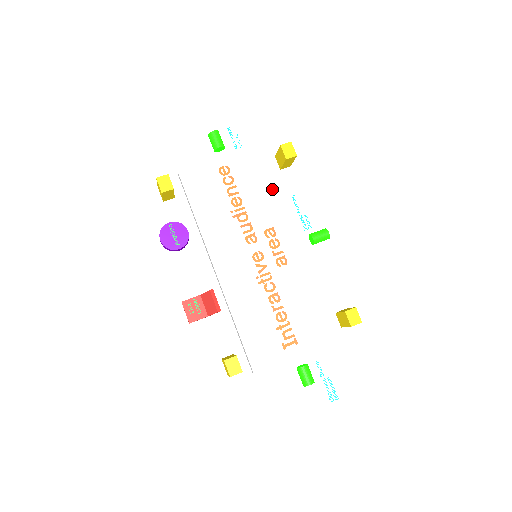
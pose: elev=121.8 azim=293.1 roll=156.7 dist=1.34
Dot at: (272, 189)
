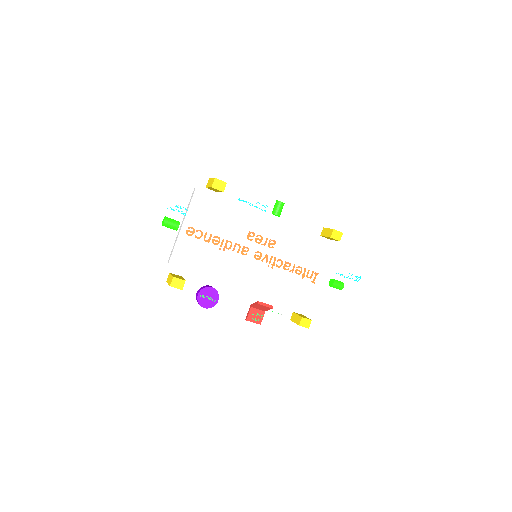
Dot at: (226, 210)
